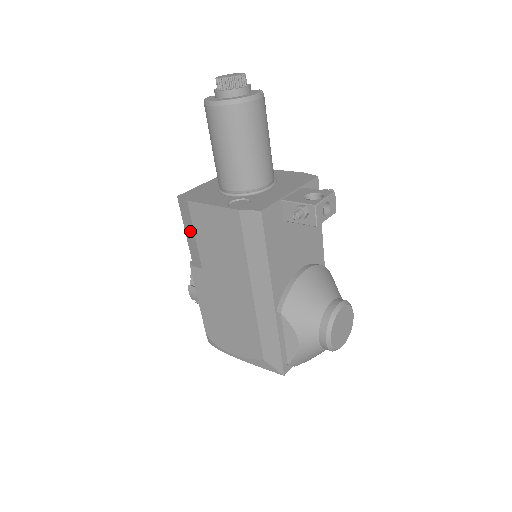
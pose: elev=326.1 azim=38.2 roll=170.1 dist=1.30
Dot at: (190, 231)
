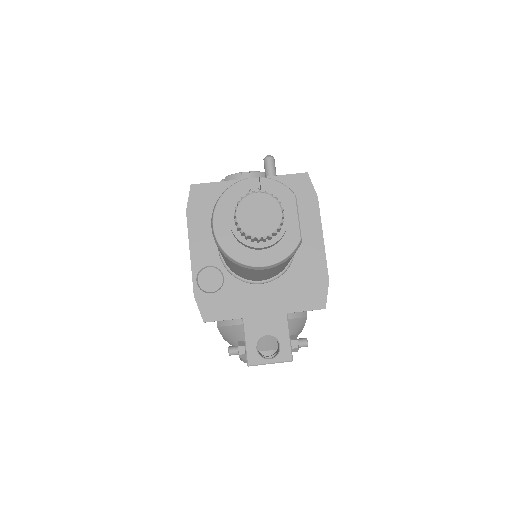
Dot at: occluded
